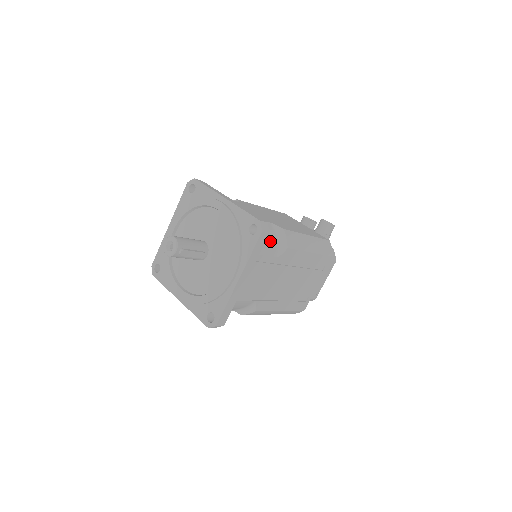
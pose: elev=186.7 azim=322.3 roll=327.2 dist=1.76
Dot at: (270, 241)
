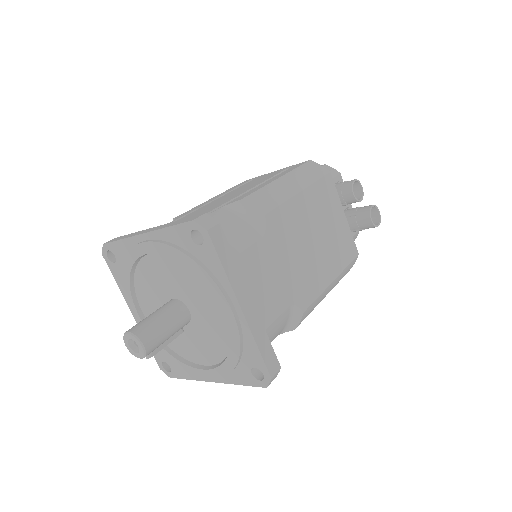
Dot at: (276, 335)
